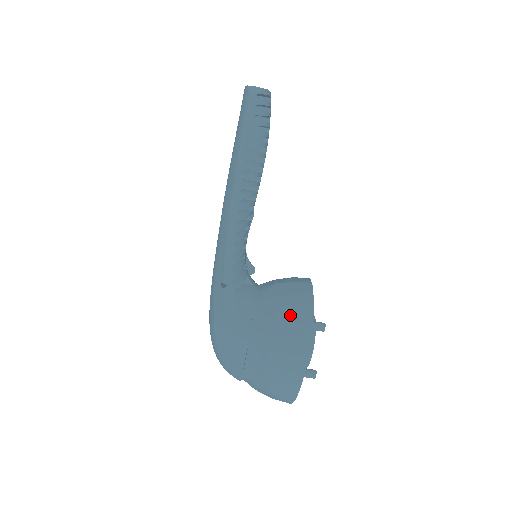
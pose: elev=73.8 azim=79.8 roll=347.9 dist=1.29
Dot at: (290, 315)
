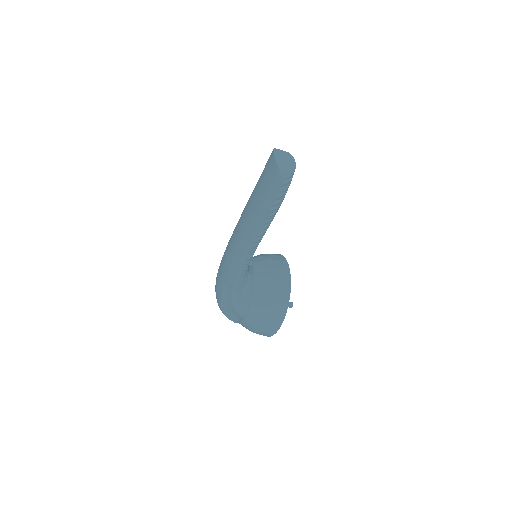
Dot at: (273, 308)
